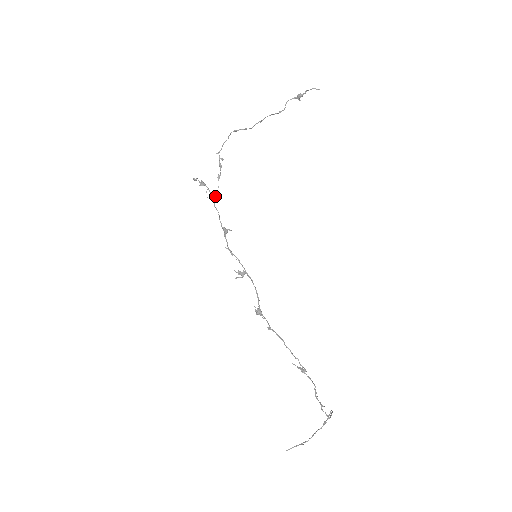
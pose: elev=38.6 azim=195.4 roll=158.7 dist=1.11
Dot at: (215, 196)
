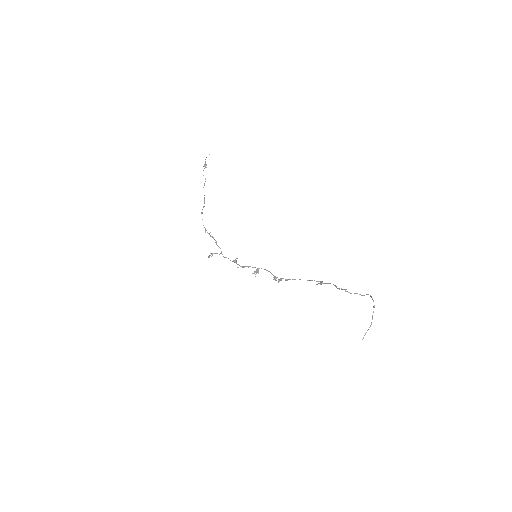
Dot at: (221, 253)
